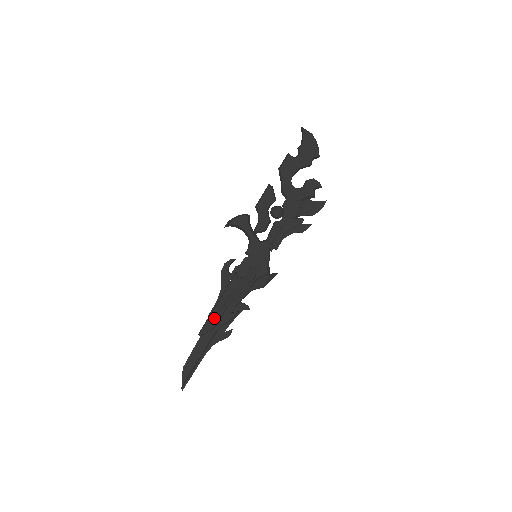
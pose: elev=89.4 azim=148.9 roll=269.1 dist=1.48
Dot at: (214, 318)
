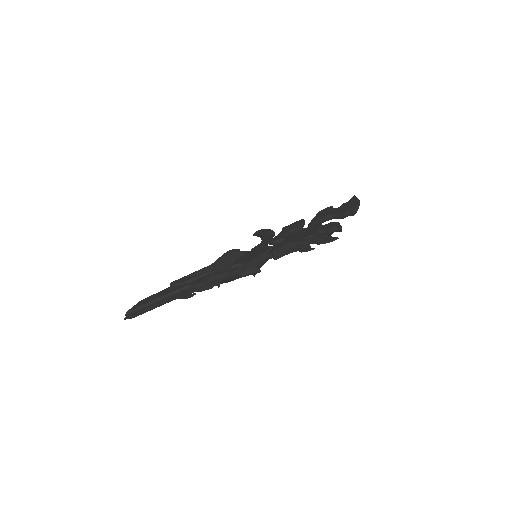
Dot at: (190, 276)
